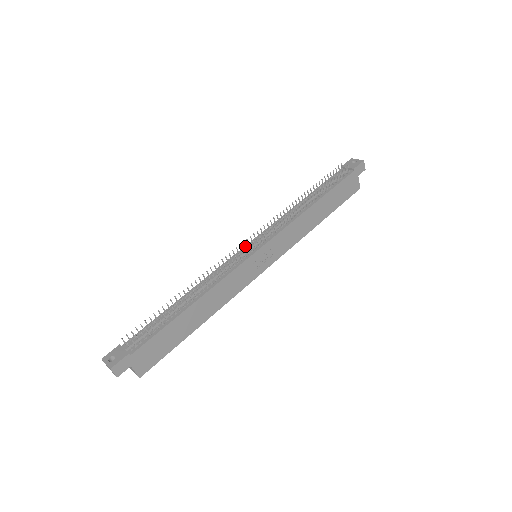
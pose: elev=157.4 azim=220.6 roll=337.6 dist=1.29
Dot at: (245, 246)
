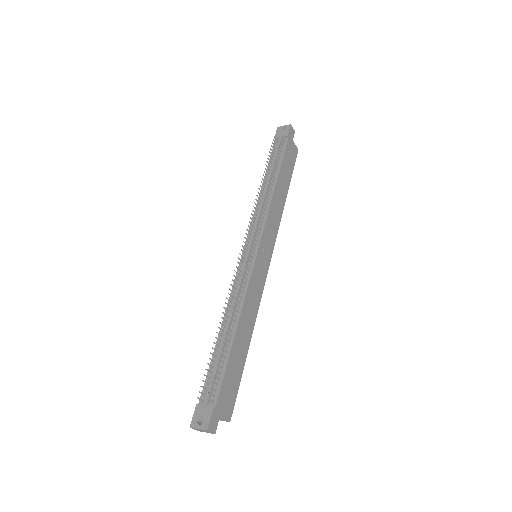
Dot at: (244, 252)
